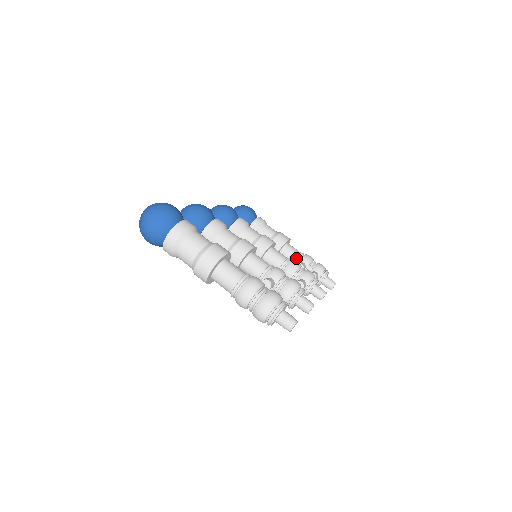
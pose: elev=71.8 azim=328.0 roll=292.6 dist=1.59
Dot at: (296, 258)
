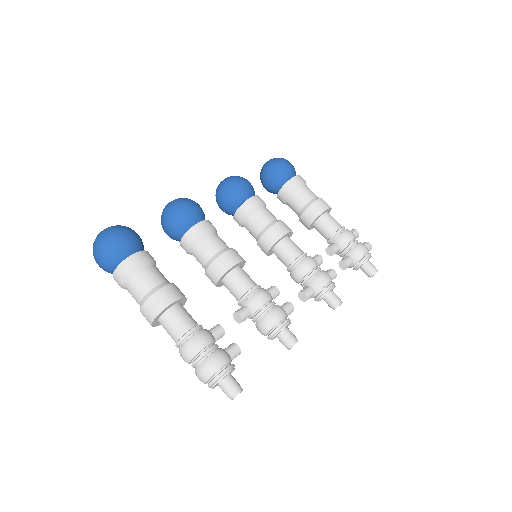
Dot at: (331, 235)
